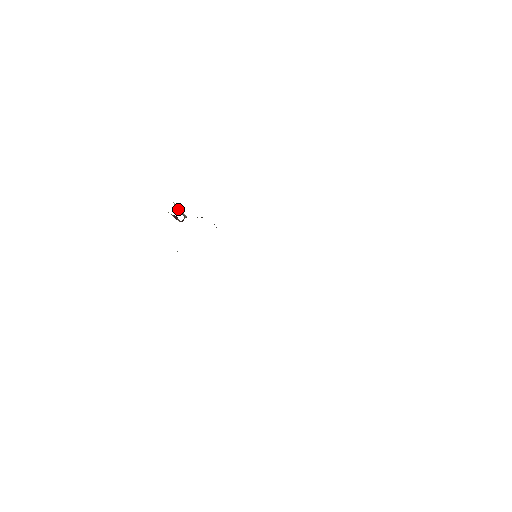
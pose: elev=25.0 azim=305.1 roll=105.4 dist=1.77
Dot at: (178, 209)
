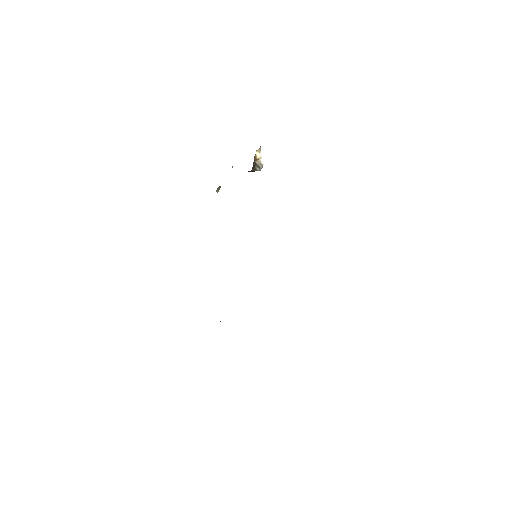
Dot at: (259, 158)
